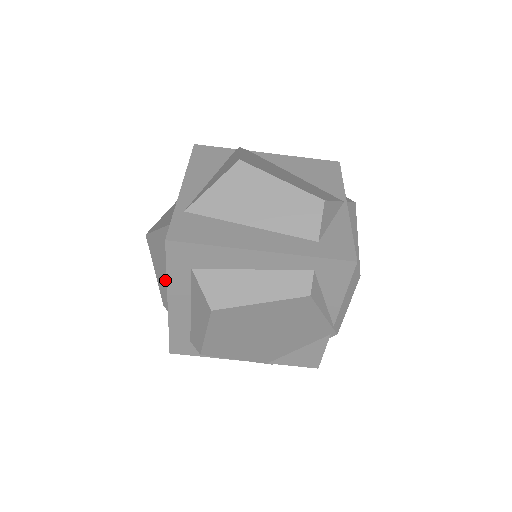
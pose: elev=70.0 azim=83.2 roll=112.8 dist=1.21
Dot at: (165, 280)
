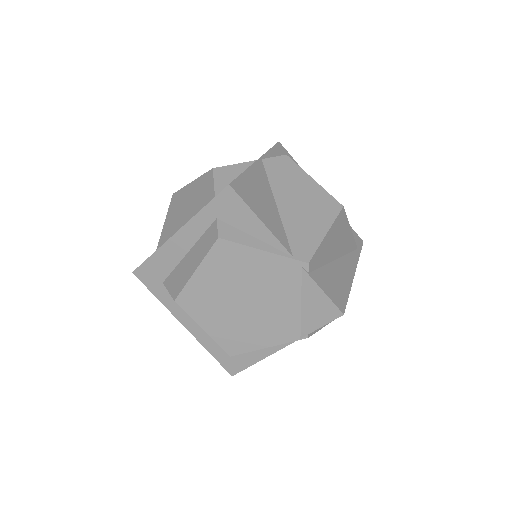
Dot at: occluded
